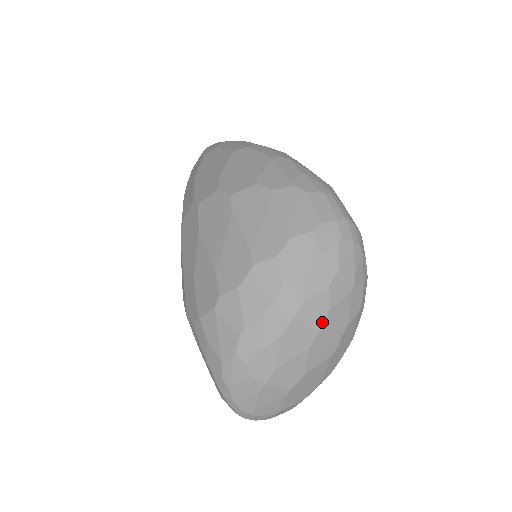
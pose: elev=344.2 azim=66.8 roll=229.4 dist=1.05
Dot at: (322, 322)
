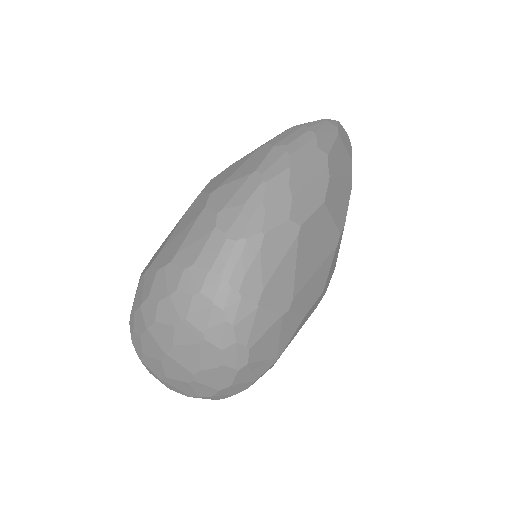
Dot at: (168, 349)
